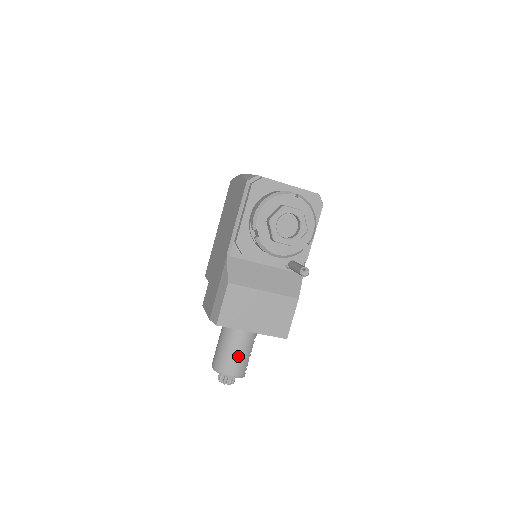
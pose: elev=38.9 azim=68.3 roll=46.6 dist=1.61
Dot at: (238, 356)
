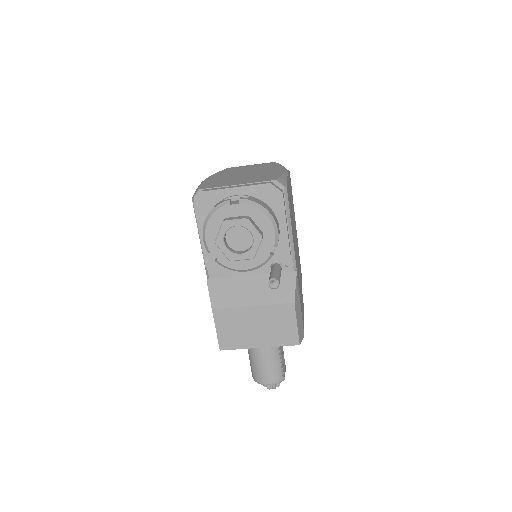
Dot at: (266, 365)
